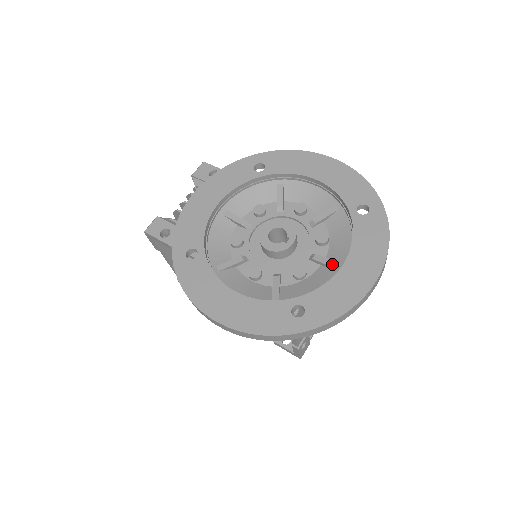
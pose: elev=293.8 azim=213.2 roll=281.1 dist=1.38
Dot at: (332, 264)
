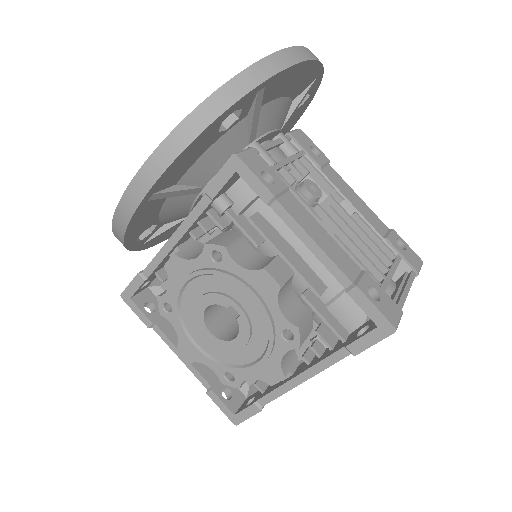
Dot at: occluded
